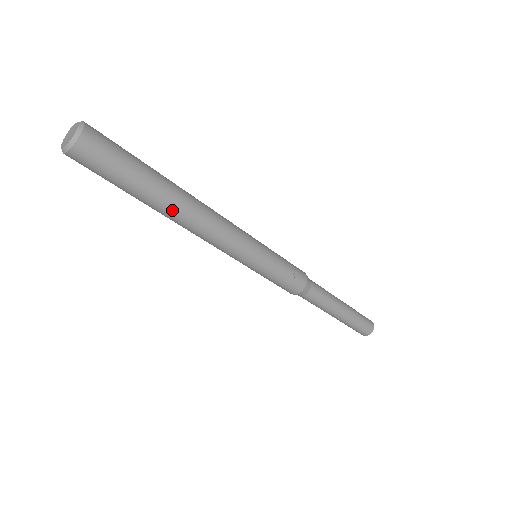
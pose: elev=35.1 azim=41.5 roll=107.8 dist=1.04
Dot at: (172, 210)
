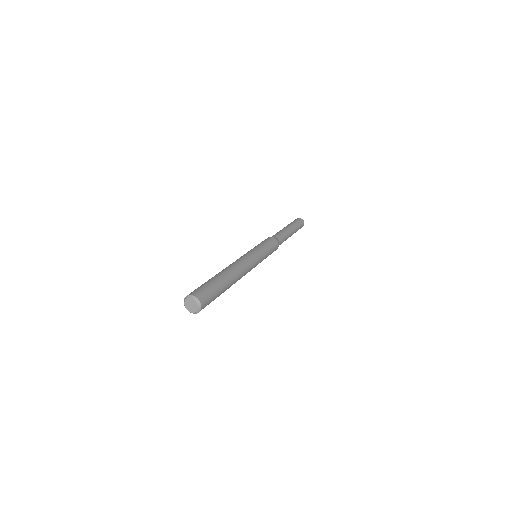
Dot at: occluded
